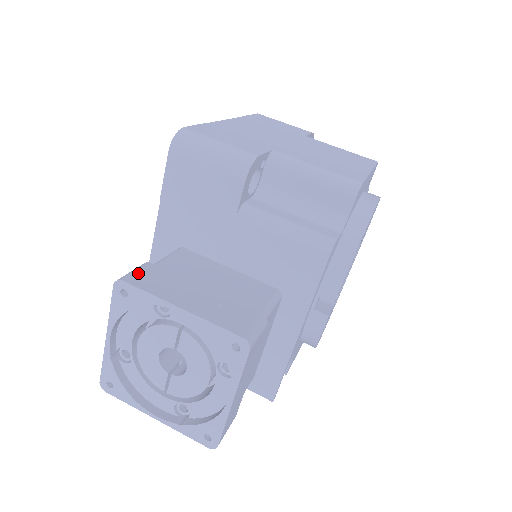
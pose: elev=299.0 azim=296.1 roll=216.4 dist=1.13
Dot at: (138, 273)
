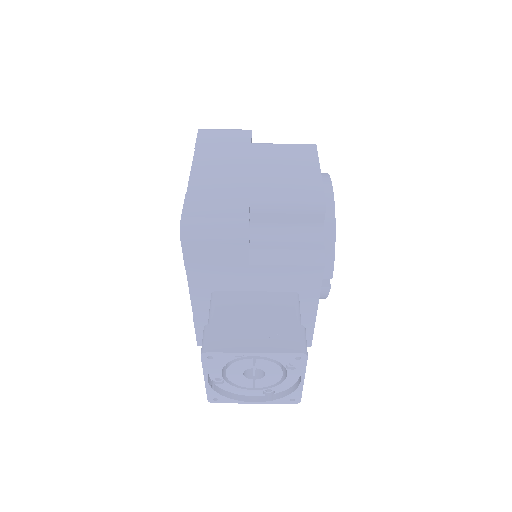
Dot at: (210, 339)
